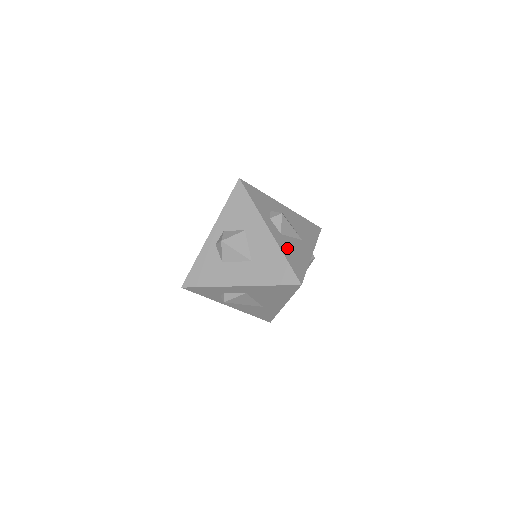
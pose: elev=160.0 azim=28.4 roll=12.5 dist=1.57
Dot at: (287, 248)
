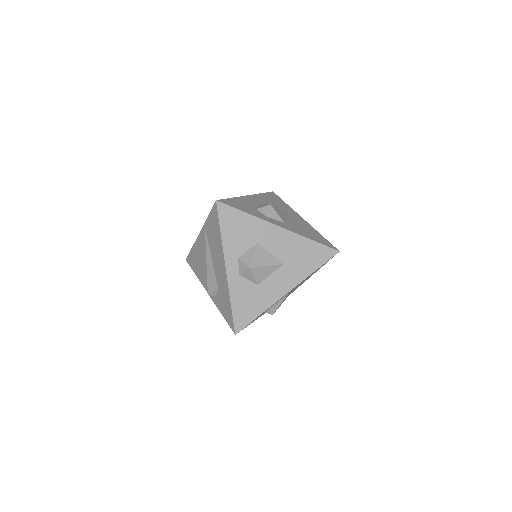
Dot at: (300, 231)
